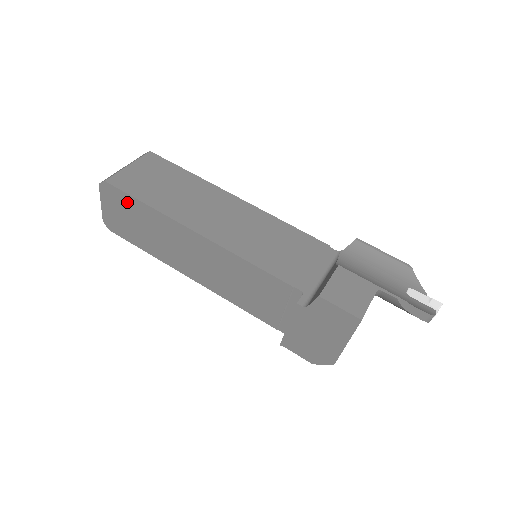
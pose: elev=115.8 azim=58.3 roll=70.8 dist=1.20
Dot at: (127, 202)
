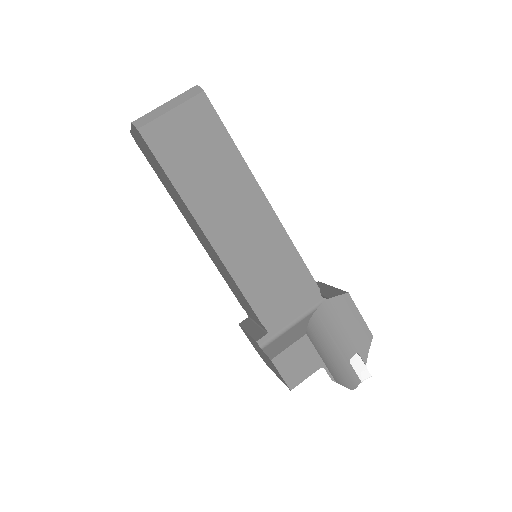
Dot at: (154, 159)
